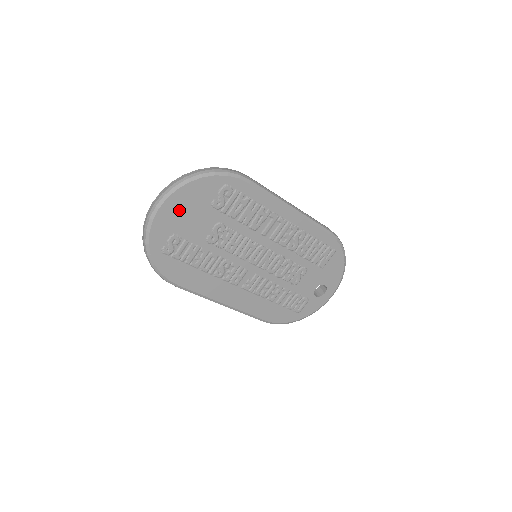
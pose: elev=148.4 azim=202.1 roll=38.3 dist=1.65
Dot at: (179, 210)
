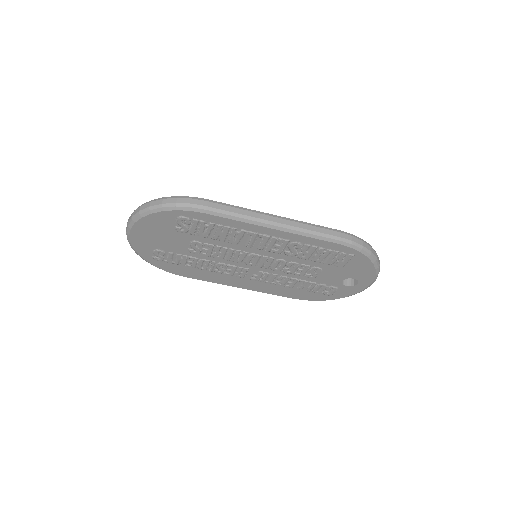
Dot at: (148, 235)
